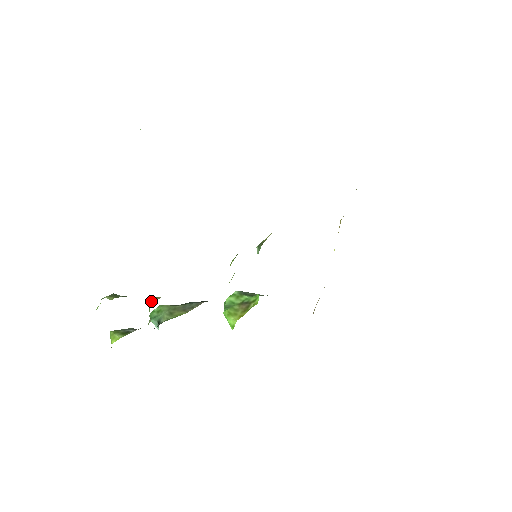
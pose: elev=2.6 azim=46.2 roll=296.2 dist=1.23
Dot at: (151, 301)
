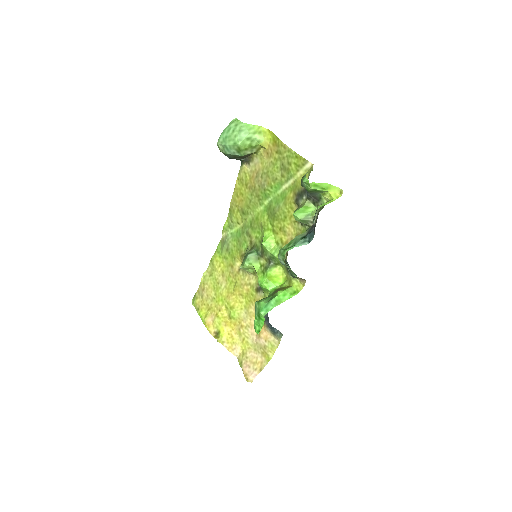
Dot at: (299, 208)
